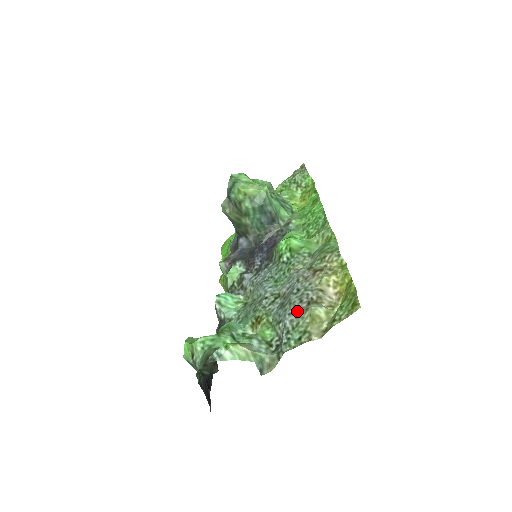
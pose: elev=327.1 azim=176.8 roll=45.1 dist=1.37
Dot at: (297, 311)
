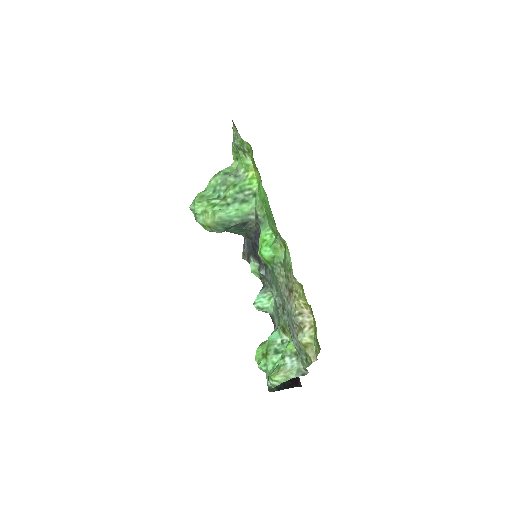
Dot at: (295, 336)
